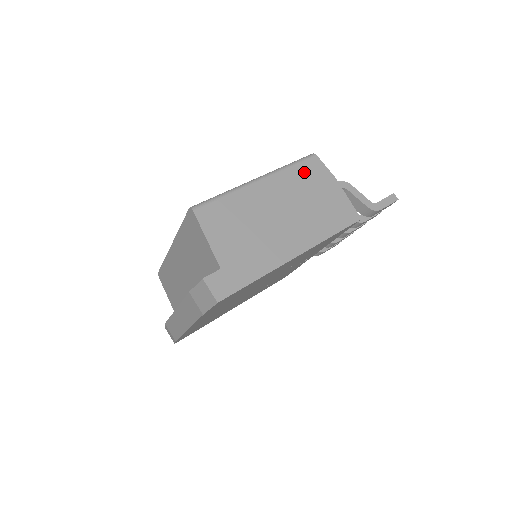
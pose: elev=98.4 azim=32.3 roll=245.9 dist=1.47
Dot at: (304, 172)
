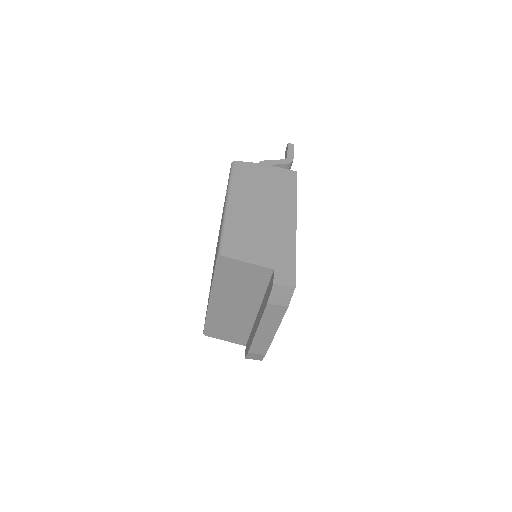
Dot at: (242, 176)
